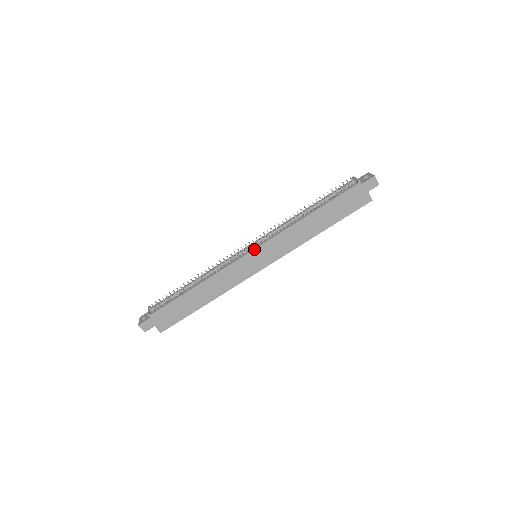
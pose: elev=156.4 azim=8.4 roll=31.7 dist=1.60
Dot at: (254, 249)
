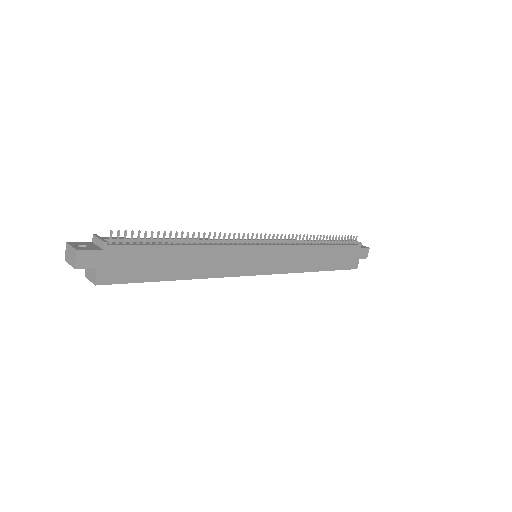
Dot at: (268, 245)
